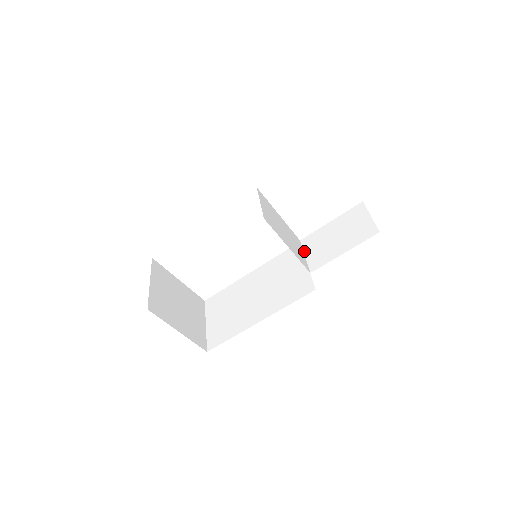
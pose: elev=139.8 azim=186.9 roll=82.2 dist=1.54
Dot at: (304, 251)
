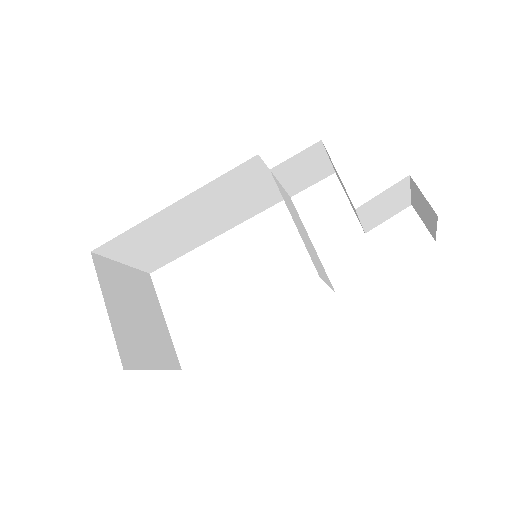
Dot at: occluded
